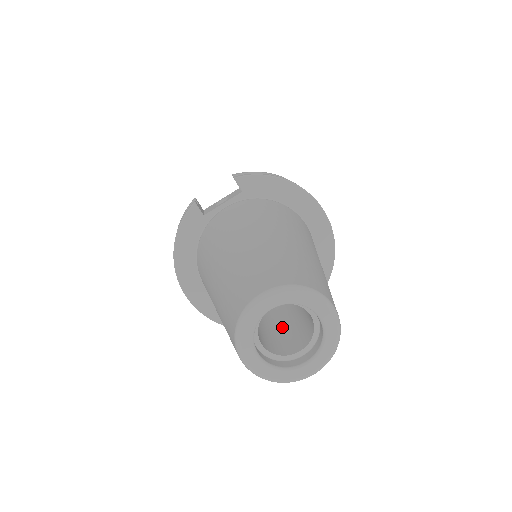
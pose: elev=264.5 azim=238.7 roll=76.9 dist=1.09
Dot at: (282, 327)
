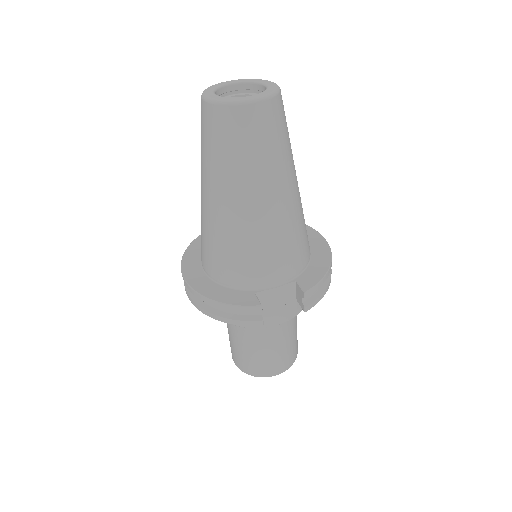
Dot at: occluded
